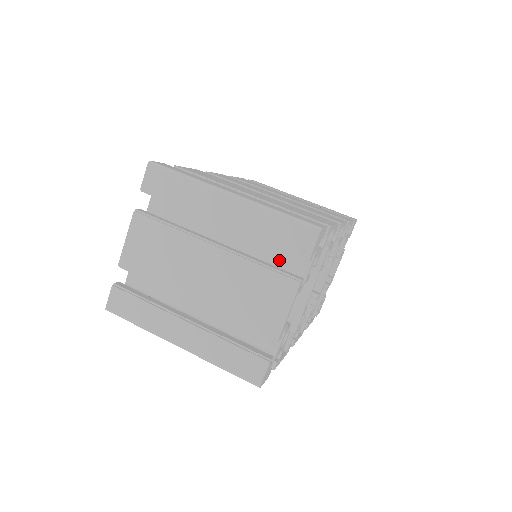
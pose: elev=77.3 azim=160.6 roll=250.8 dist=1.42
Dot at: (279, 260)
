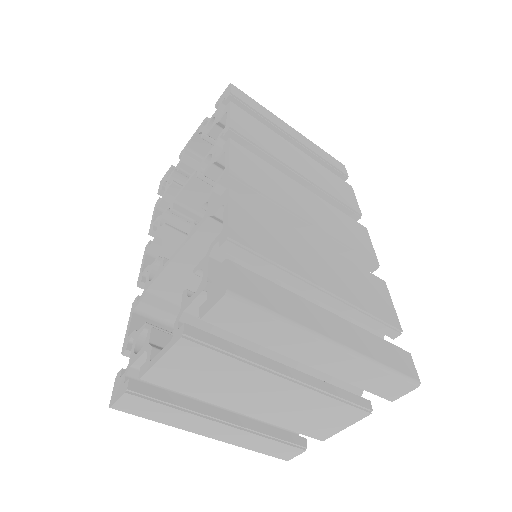
Dot at: occluded
